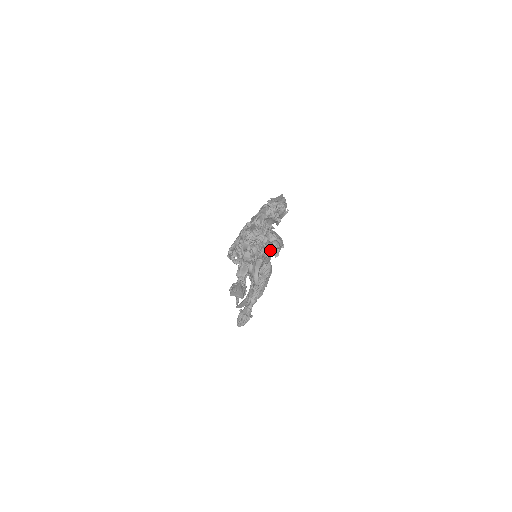
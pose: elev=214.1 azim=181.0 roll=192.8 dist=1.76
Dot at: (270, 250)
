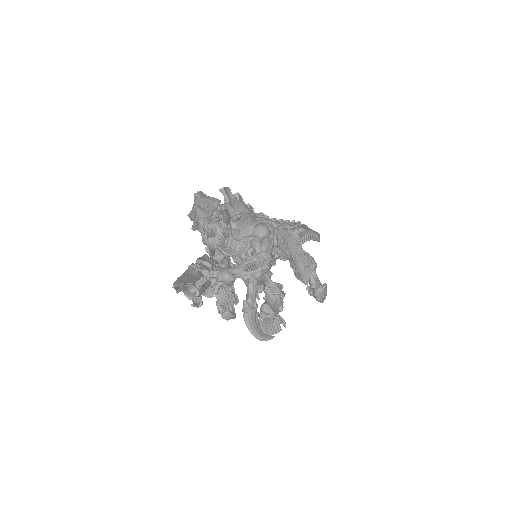
Dot at: (251, 275)
